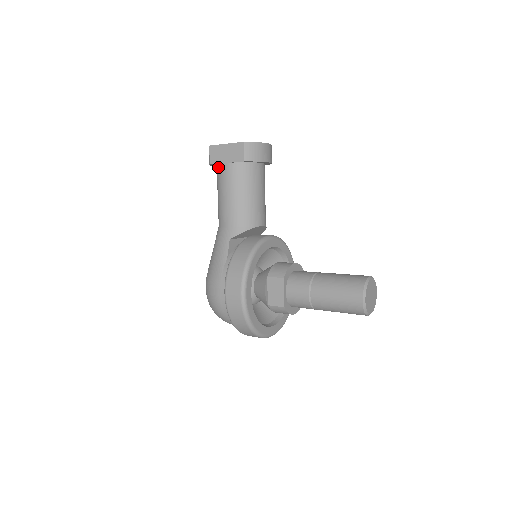
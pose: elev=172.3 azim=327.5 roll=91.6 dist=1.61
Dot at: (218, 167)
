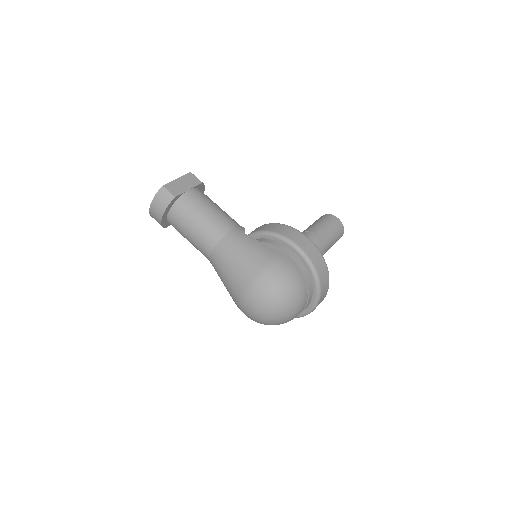
Dot at: (182, 198)
